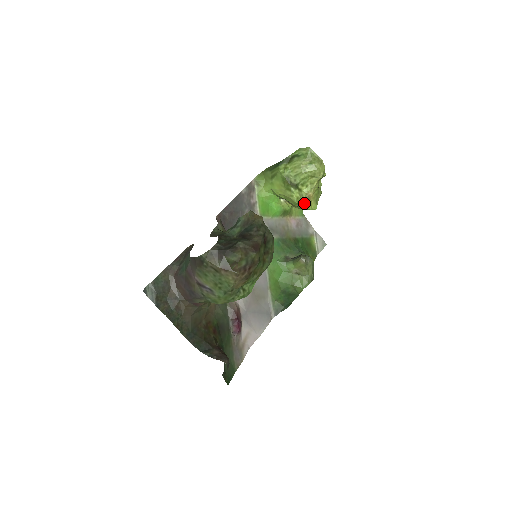
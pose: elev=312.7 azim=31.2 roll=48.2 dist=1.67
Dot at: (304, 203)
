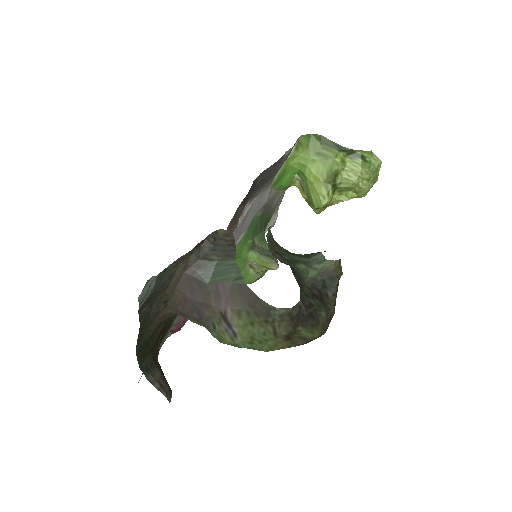
Dot at: occluded
